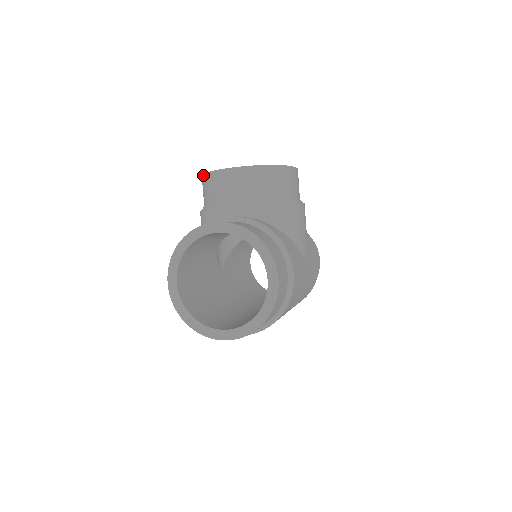
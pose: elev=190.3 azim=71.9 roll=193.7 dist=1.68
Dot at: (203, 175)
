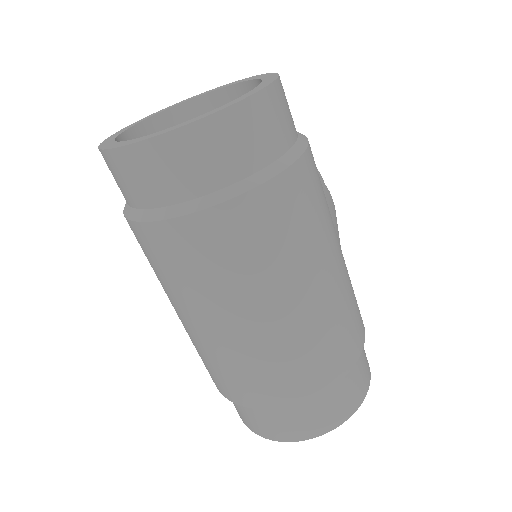
Dot at: occluded
